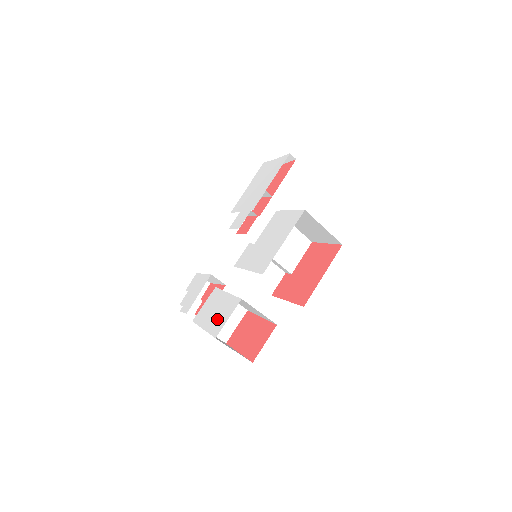
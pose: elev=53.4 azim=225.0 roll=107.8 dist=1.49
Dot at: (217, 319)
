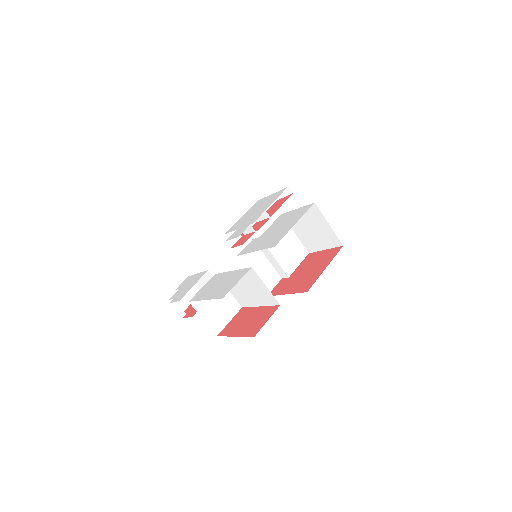
Dot at: (222, 288)
